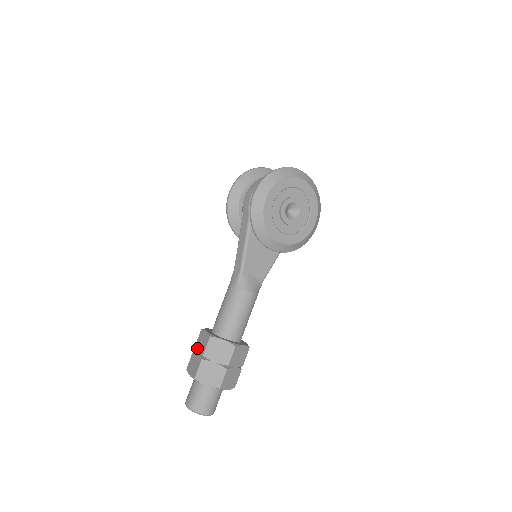
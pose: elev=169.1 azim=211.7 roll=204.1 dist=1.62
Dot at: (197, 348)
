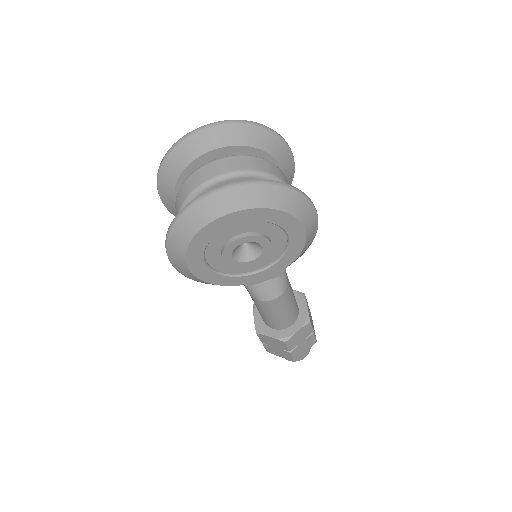
Dot at: occluded
